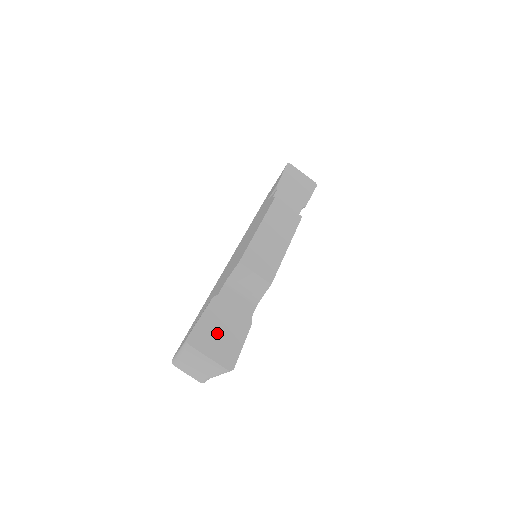
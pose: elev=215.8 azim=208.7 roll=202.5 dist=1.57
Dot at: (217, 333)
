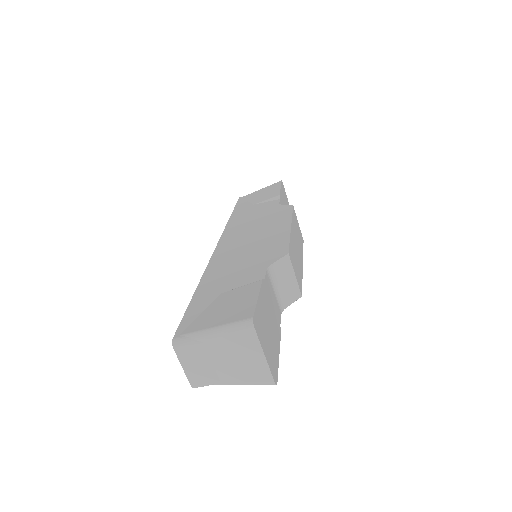
Dot at: (267, 327)
